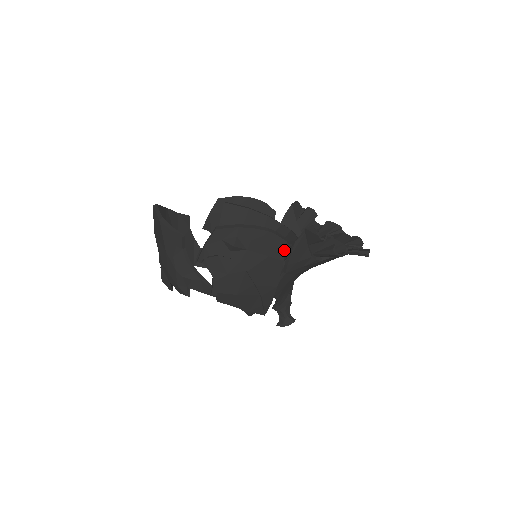
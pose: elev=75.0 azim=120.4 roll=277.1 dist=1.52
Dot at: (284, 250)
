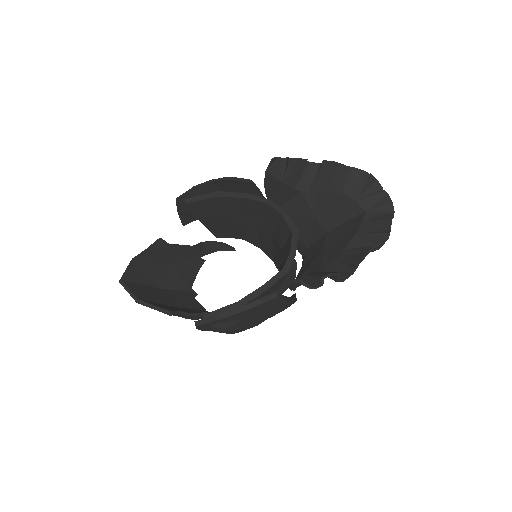
Dot at: (280, 299)
